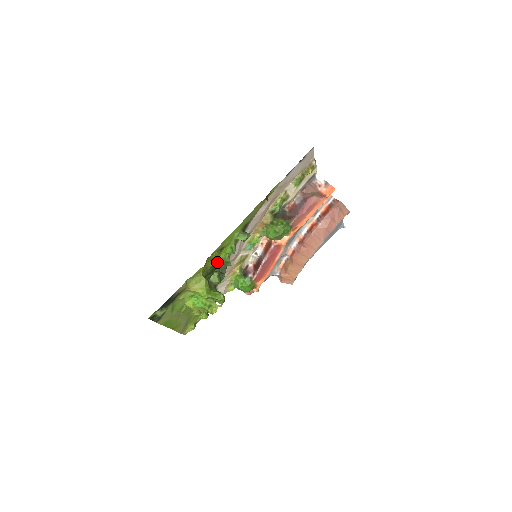
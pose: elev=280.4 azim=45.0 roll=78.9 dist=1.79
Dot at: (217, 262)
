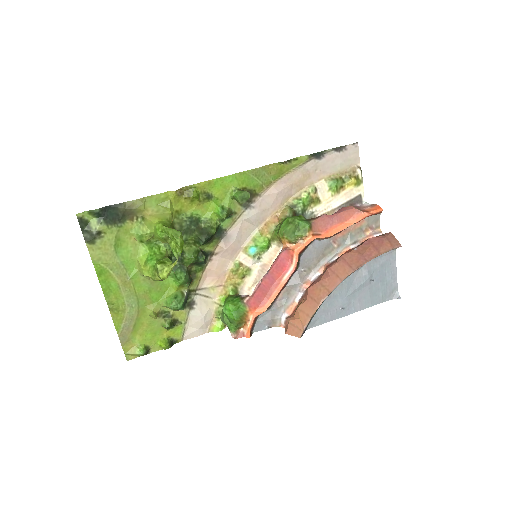
Dot at: (199, 220)
